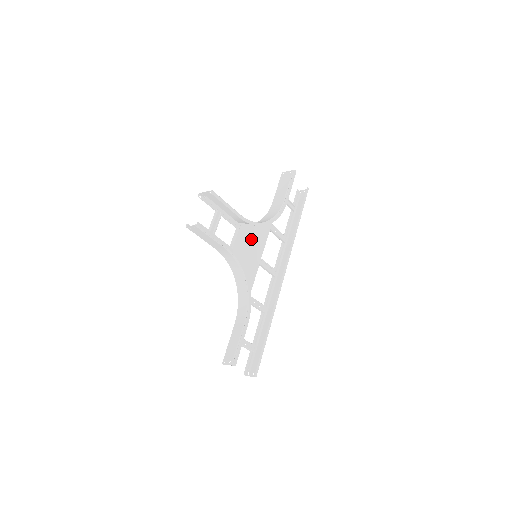
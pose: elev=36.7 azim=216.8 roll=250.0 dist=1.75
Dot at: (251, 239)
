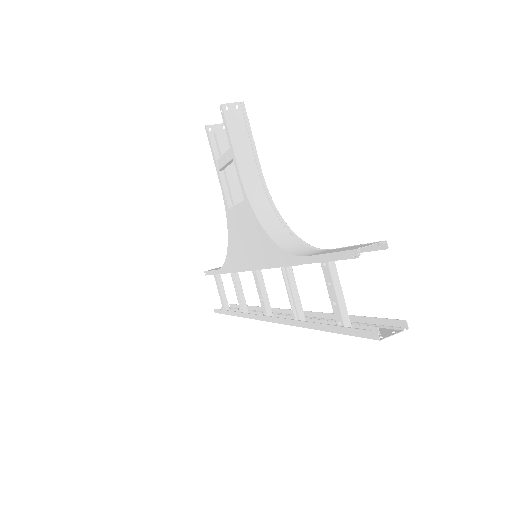
Dot at: occluded
